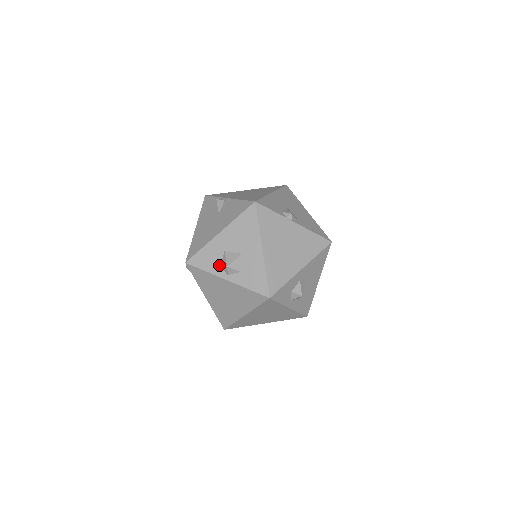
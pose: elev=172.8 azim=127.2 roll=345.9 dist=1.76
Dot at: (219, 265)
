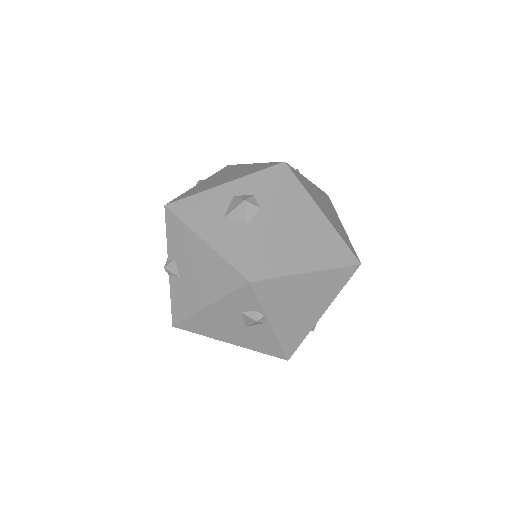
Dot at: occluded
